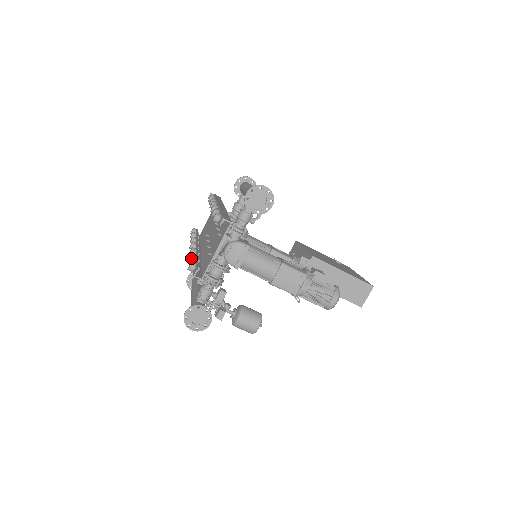
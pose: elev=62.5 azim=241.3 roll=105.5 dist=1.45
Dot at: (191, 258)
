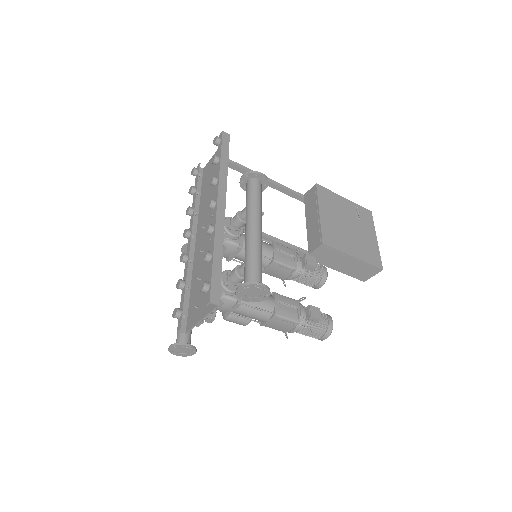
Dot at: (179, 287)
